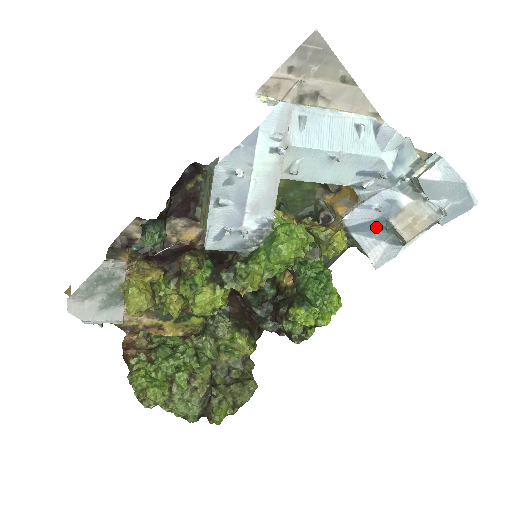
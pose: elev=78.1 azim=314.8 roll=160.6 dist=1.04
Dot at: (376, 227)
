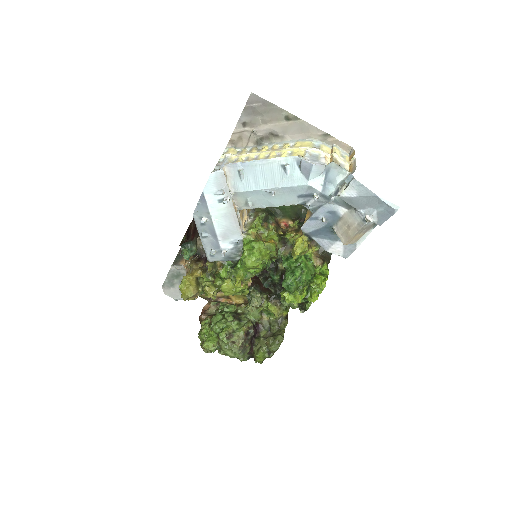
Dot at: (327, 232)
